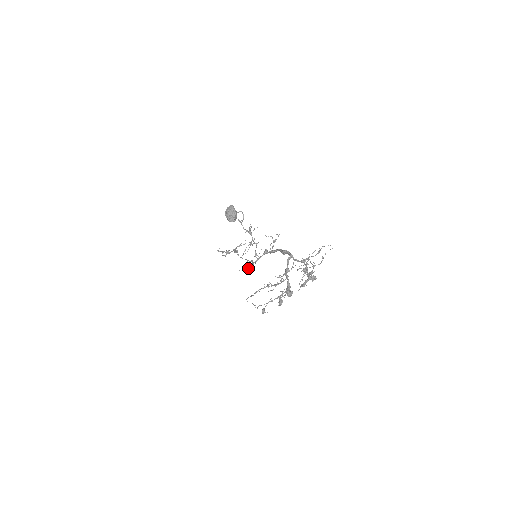
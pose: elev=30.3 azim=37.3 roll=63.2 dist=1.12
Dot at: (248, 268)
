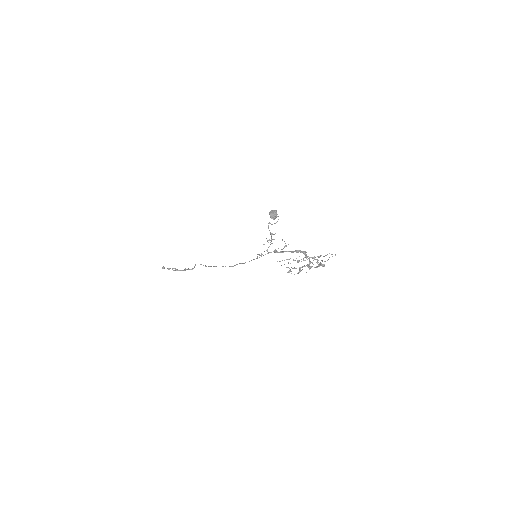
Dot at: (261, 255)
